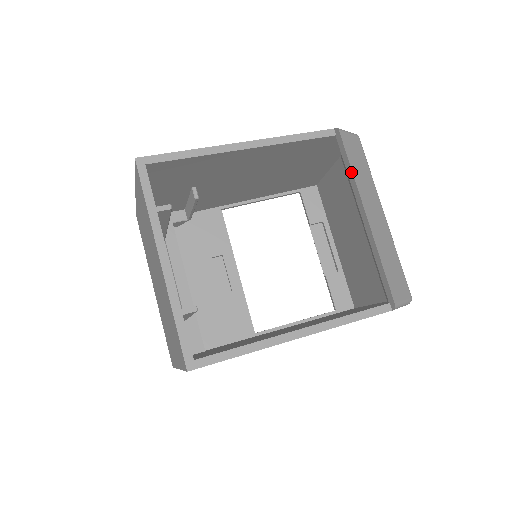
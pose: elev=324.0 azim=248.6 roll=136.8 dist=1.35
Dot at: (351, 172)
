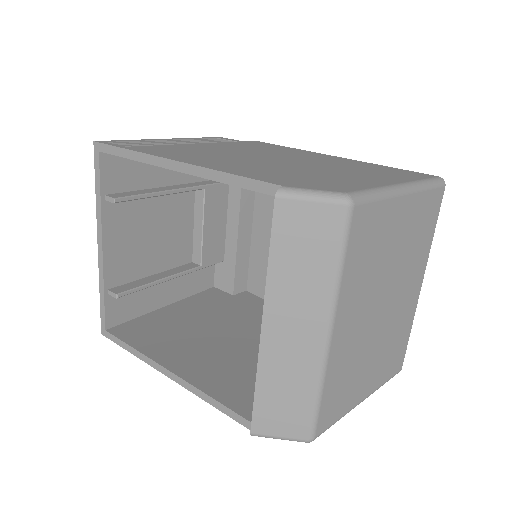
Dot at: (269, 265)
